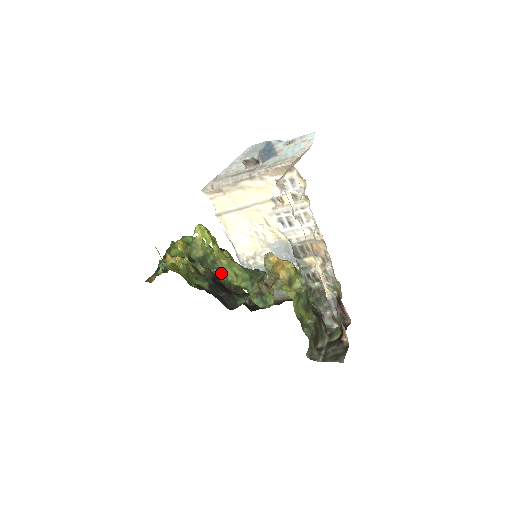
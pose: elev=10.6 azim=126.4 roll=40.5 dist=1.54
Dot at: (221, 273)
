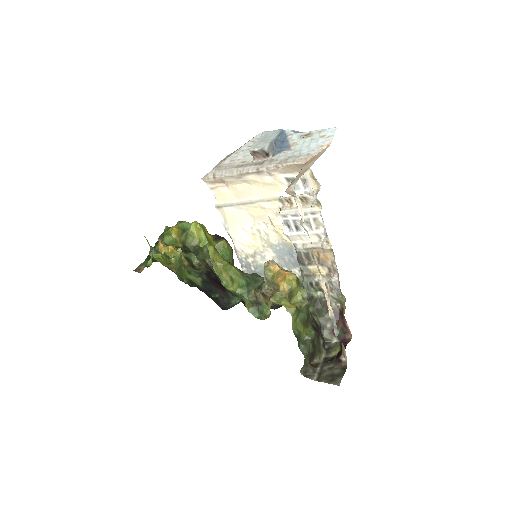
Dot at: occluded
